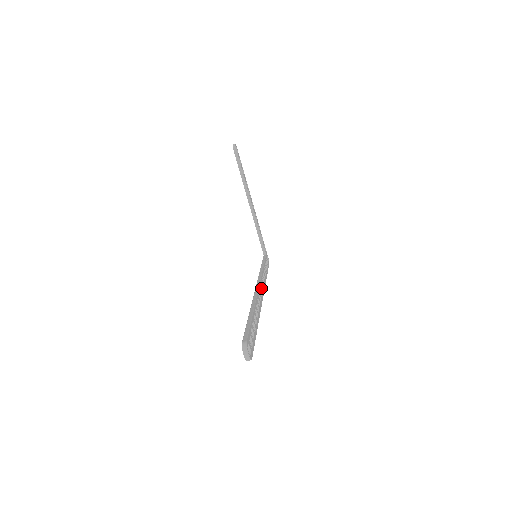
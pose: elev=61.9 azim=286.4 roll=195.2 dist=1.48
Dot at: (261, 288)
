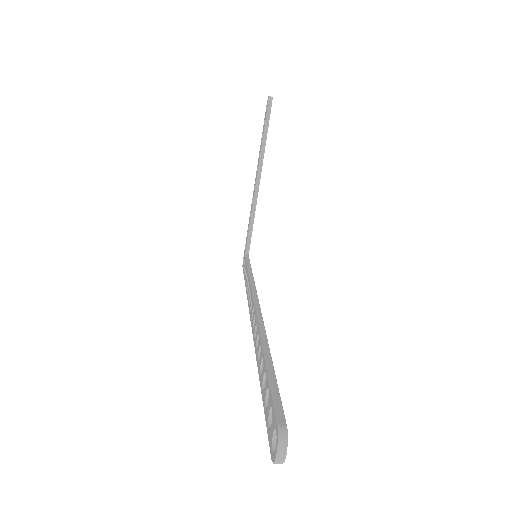
Dot at: occluded
